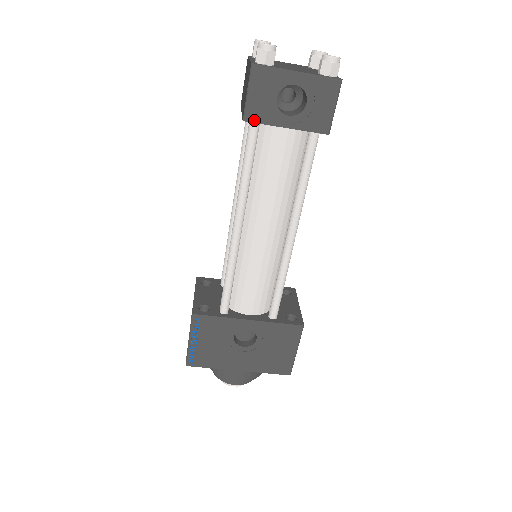
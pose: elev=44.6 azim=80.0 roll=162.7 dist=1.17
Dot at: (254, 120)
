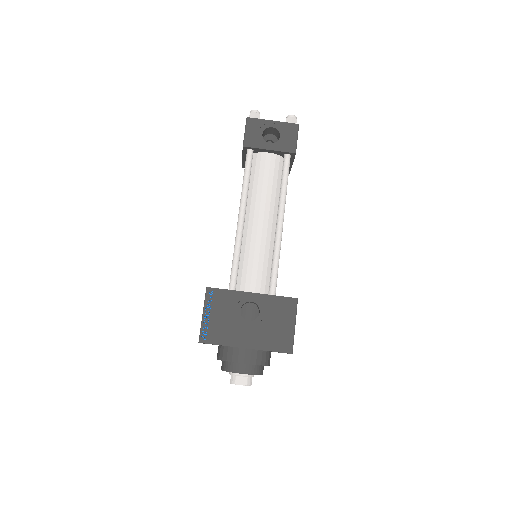
Dot at: (249, 146)
